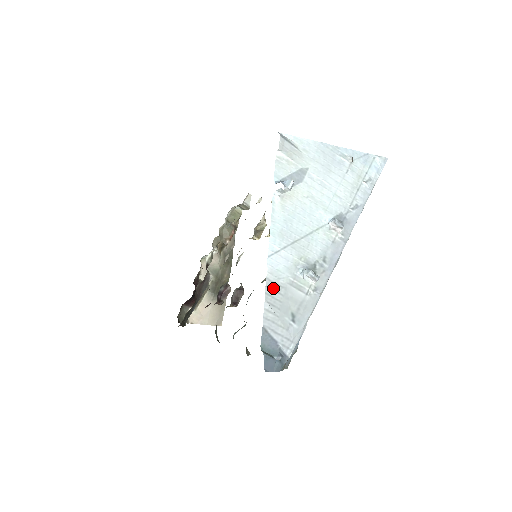
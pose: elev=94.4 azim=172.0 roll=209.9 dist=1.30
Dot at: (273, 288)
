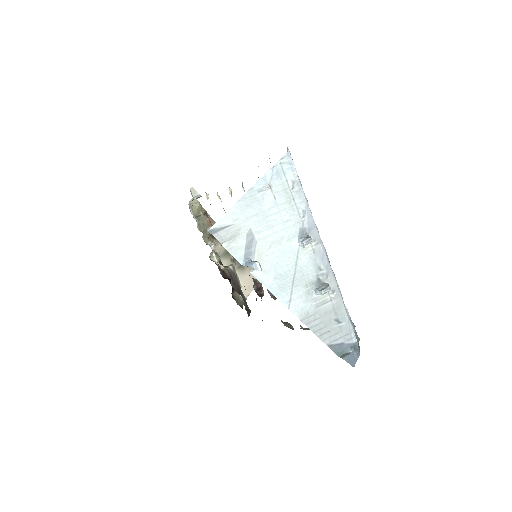
Dot at: (310, 321)
